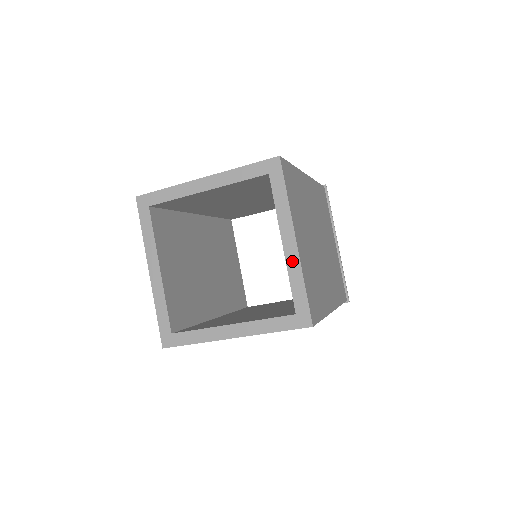
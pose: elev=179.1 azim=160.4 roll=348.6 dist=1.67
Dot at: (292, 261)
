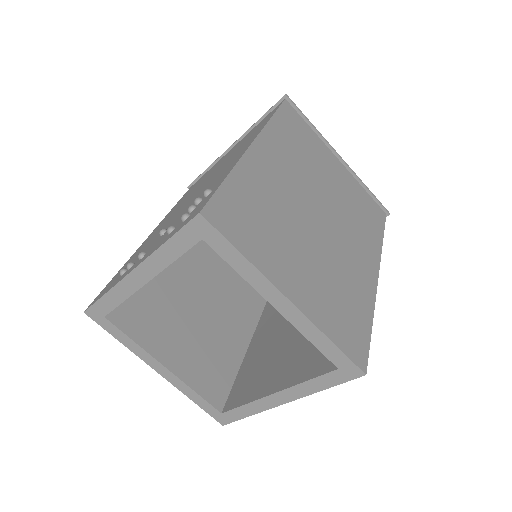
Dot at: (299, 322)
